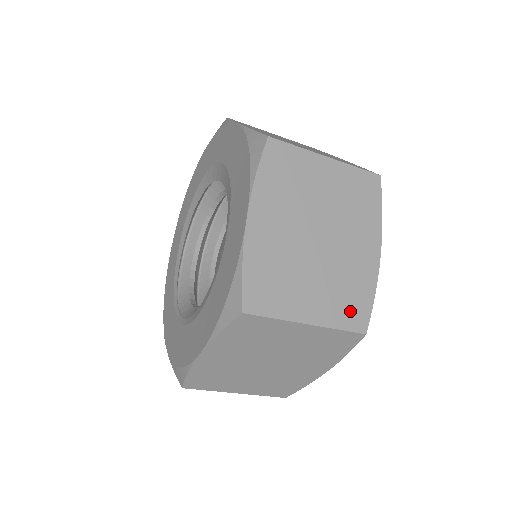
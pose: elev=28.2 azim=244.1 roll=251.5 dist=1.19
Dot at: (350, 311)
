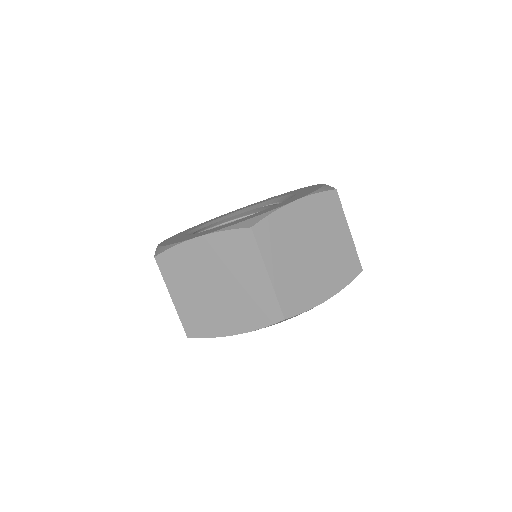
Dot at: occluded
